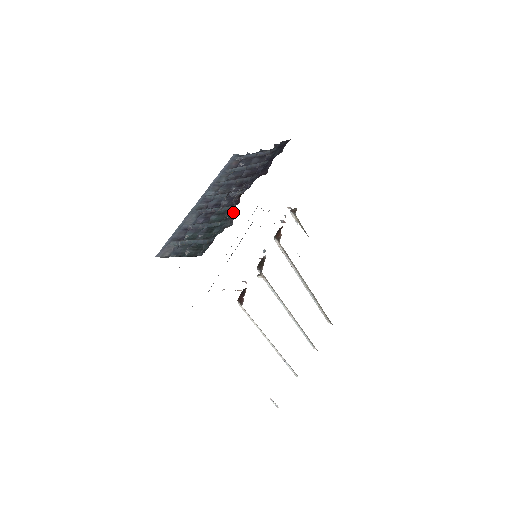
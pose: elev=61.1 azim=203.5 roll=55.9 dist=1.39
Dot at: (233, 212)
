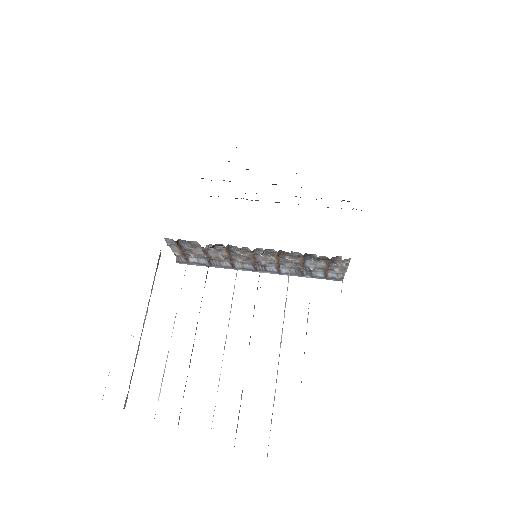
Dot at: occluded
